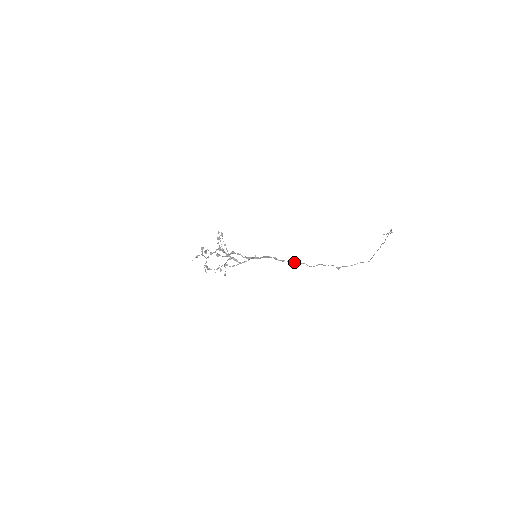
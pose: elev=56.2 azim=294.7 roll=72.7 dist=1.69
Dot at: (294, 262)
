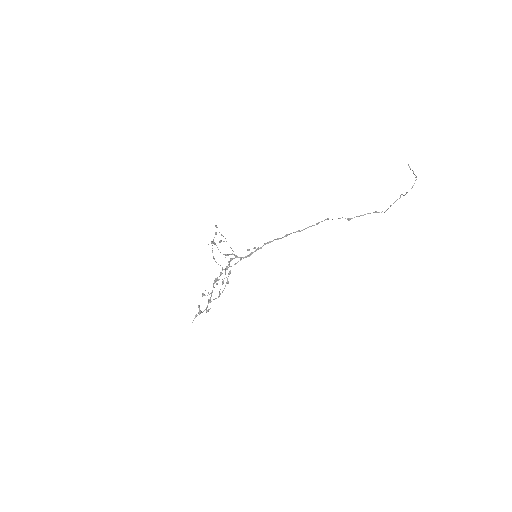
Dot at: (299, 231)
